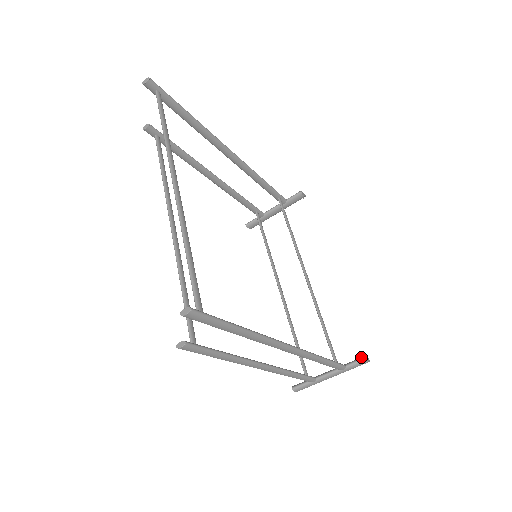
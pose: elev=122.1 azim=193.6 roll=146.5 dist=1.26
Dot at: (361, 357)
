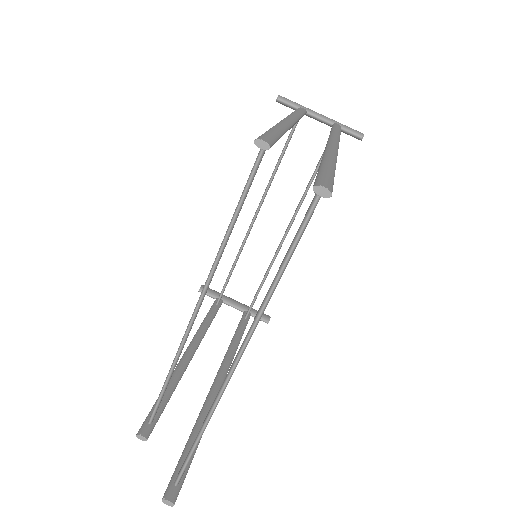
Dot at: (266, 319)
